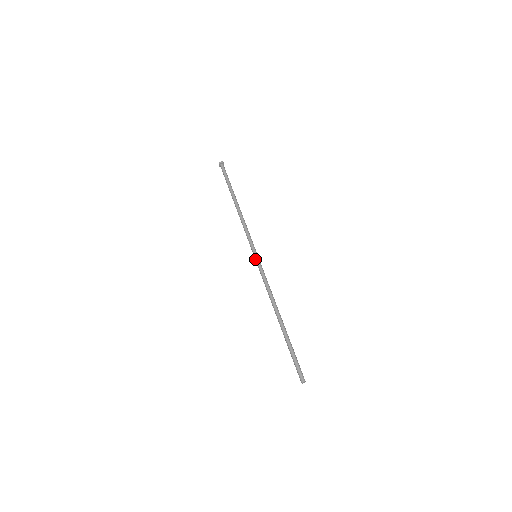
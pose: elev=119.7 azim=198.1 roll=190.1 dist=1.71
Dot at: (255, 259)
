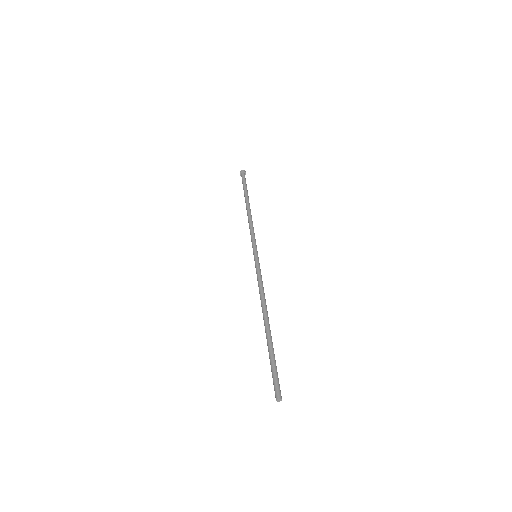
Dot at: (255, 257)
